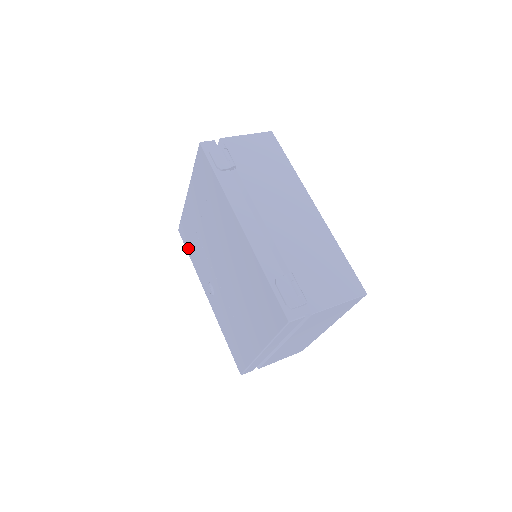
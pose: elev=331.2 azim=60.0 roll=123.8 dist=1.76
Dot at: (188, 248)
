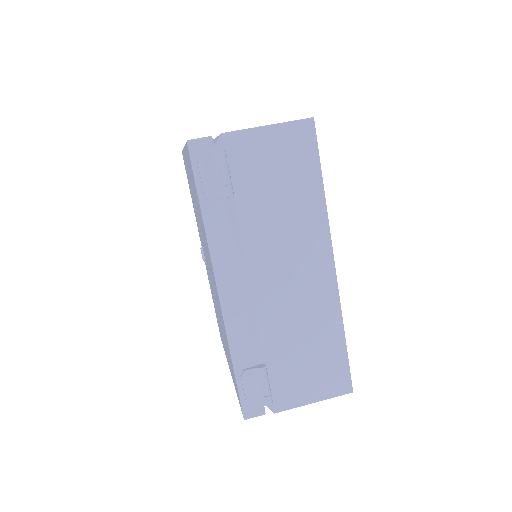
Dot at: occluded
